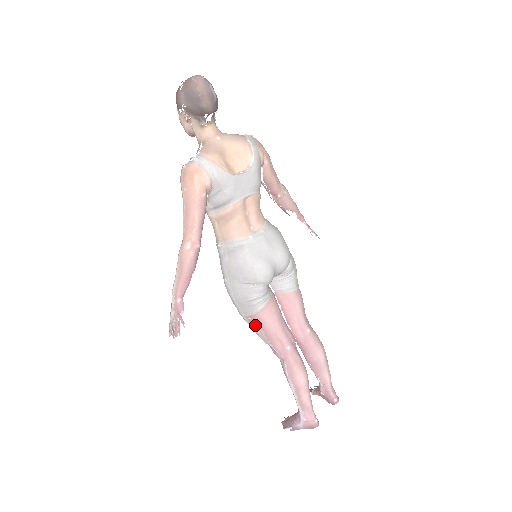
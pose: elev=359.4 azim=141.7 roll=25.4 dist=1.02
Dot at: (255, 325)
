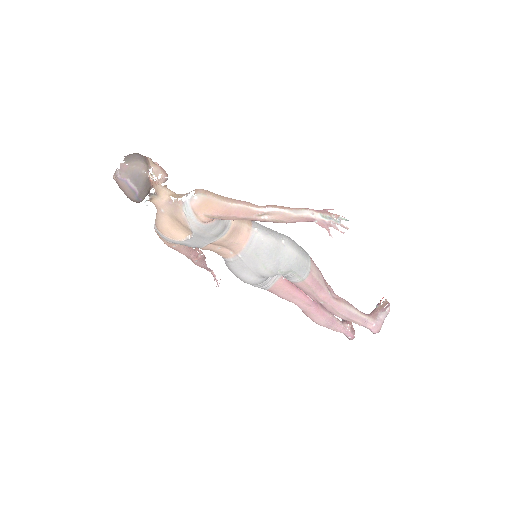
Dot at: occluded
